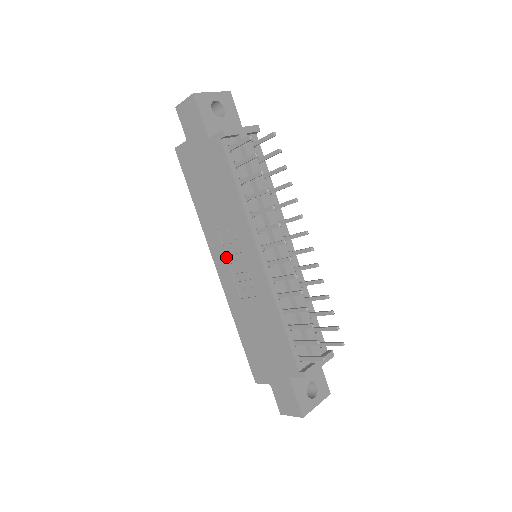
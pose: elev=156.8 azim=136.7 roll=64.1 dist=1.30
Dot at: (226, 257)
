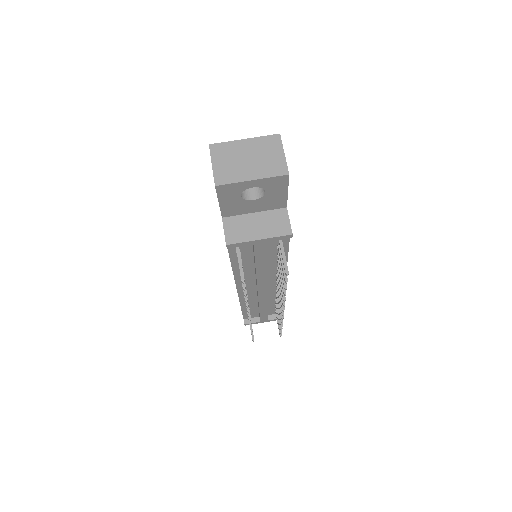
Dot at: occluded
